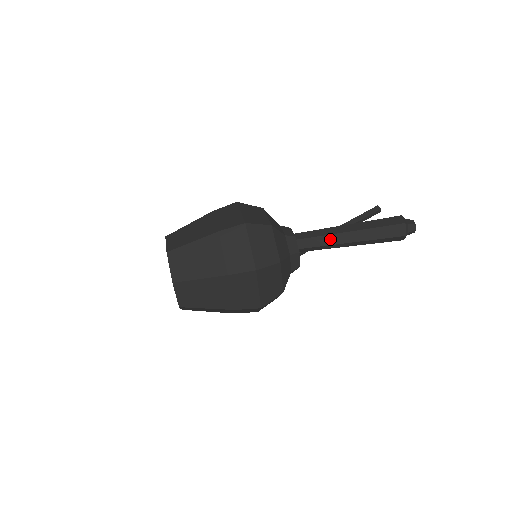
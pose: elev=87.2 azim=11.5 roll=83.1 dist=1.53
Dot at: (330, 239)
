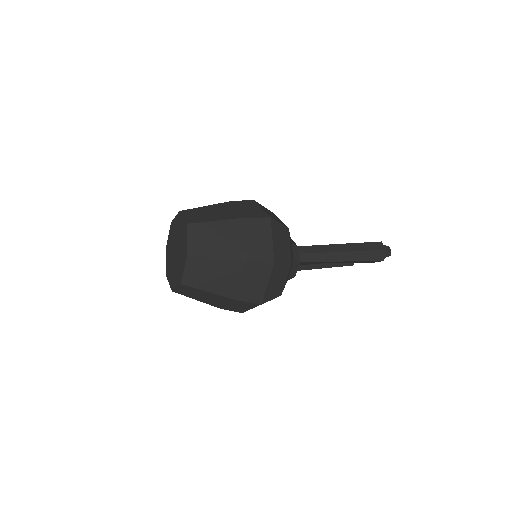
Dot at: (322, 248)
